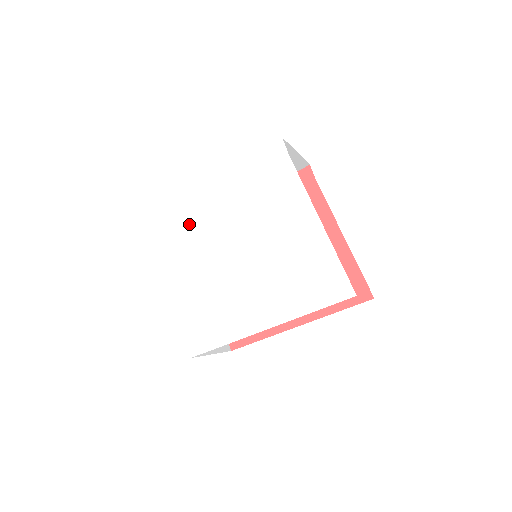
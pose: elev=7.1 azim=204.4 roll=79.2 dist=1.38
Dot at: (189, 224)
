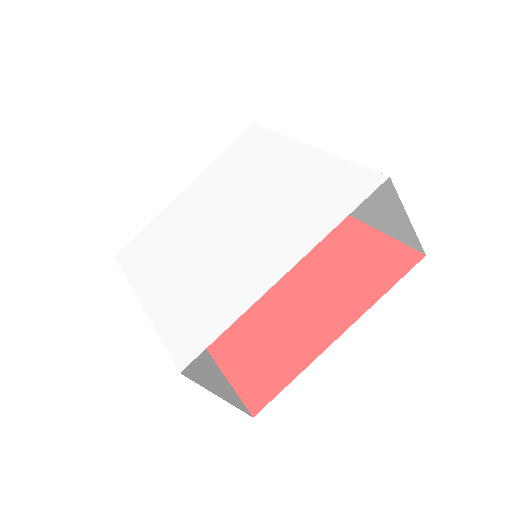
Dot at: (165, 234)
